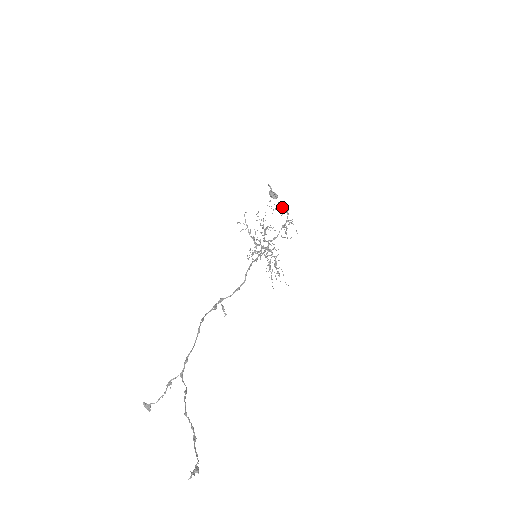
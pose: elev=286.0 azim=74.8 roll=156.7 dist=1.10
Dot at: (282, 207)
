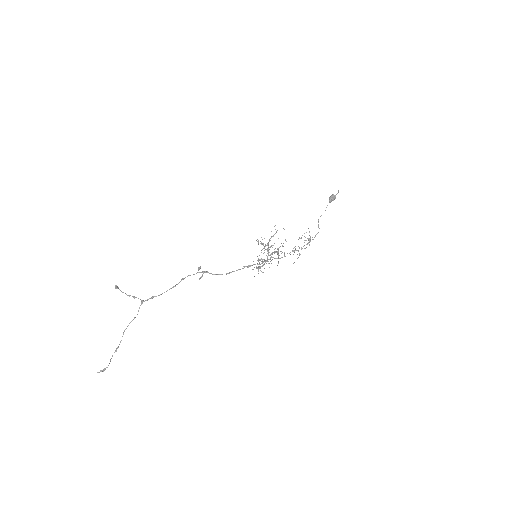
Dot at: (310, 238)
